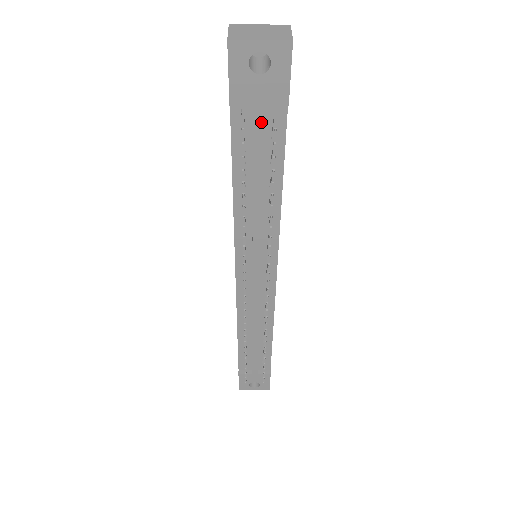
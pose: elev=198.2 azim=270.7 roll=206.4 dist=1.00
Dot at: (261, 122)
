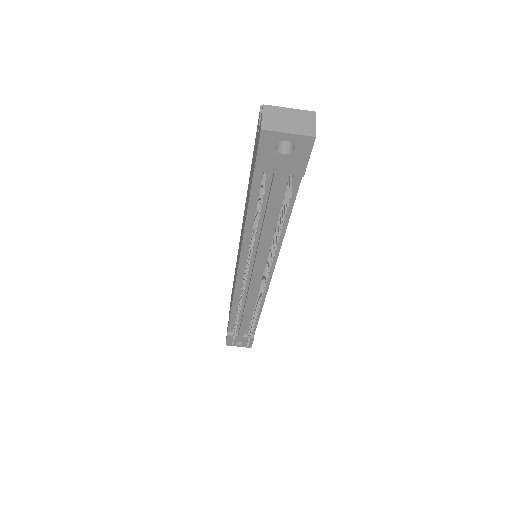
Dot at: (279, 184)
